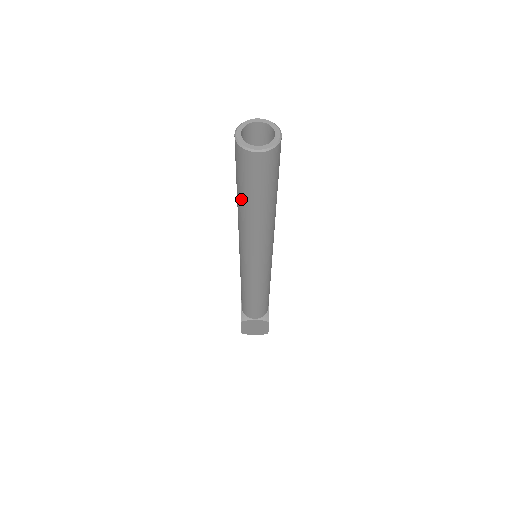
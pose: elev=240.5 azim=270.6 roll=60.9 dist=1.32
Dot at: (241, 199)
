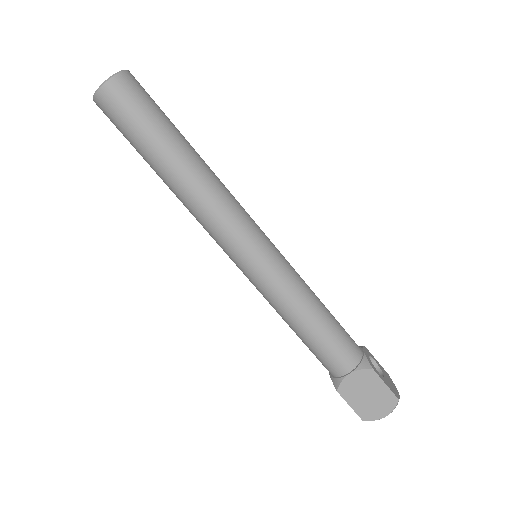
Dot at: (150, 164)
